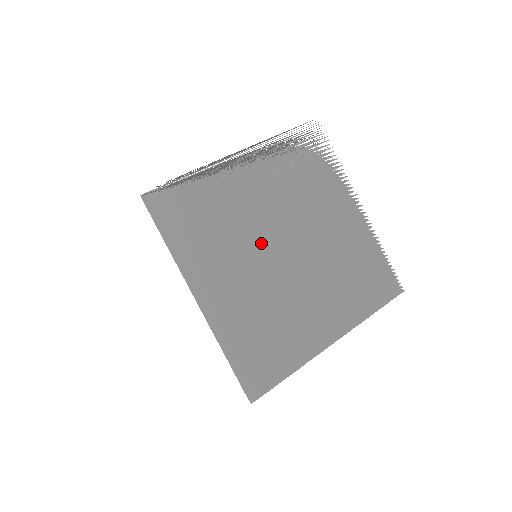
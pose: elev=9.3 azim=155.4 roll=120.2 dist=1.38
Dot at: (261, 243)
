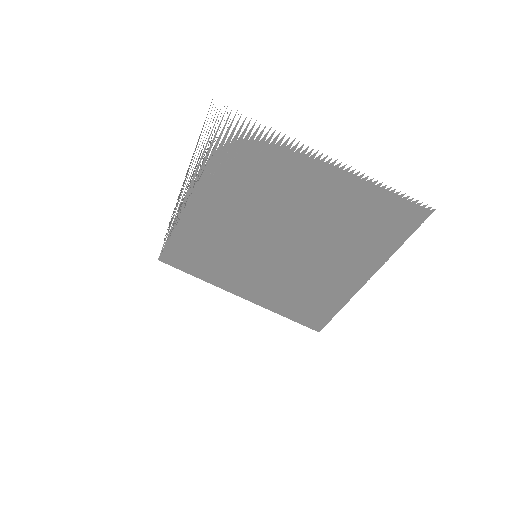
Dot at: (252, 246)
